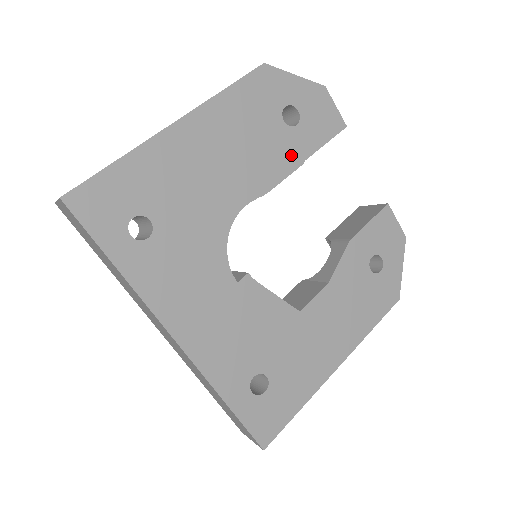
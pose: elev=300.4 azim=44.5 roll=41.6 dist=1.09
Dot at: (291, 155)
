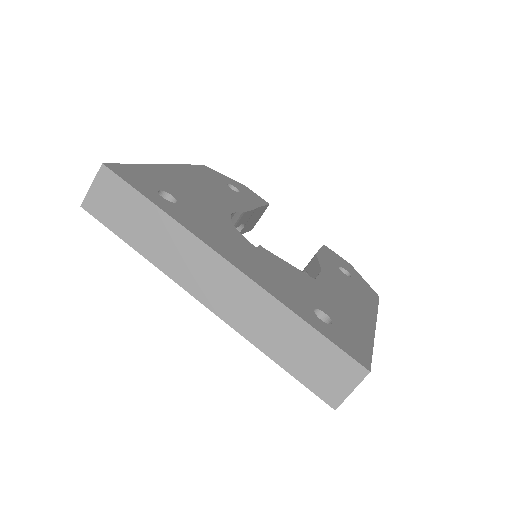
Dot at: (246, 203)
